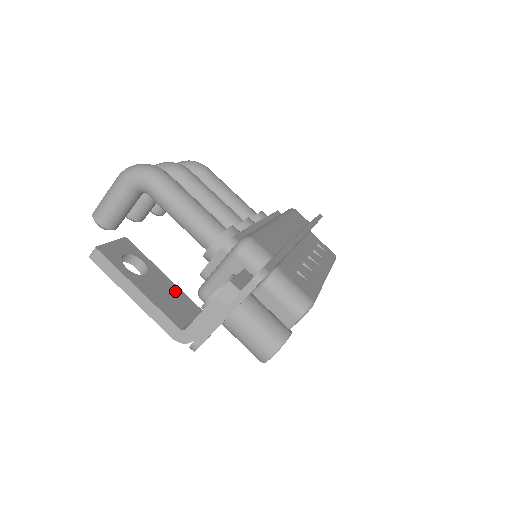
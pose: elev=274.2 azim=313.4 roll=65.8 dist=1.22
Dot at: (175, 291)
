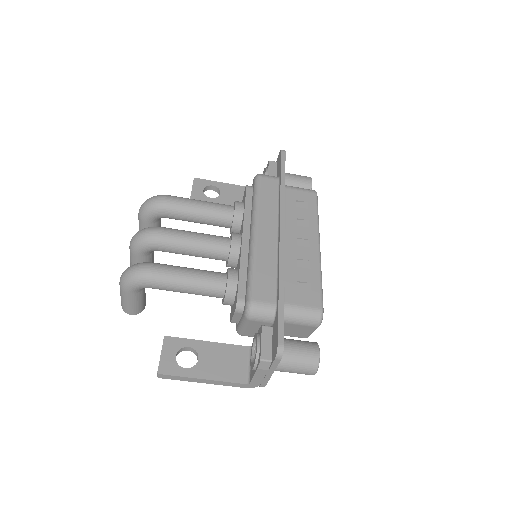
Dot at: (223, 350)
